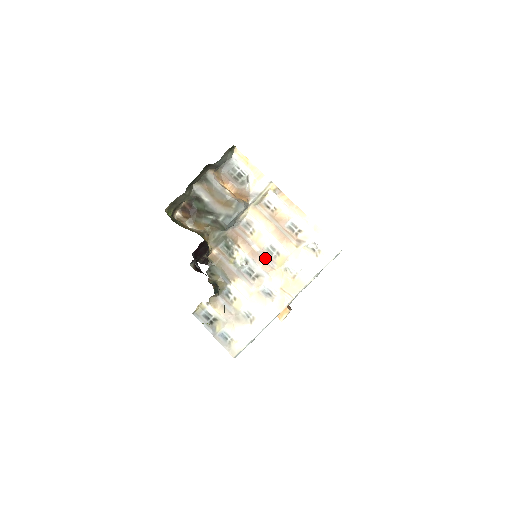
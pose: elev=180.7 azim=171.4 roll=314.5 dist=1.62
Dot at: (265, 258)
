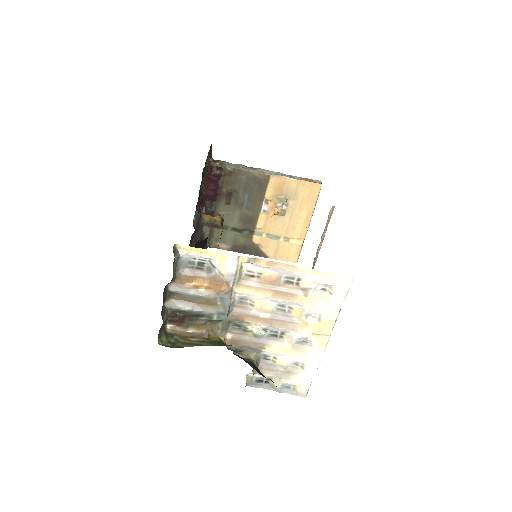
Dot at: (280, 319)
